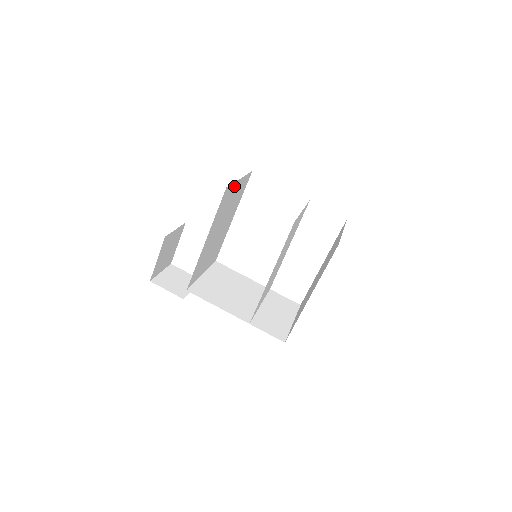
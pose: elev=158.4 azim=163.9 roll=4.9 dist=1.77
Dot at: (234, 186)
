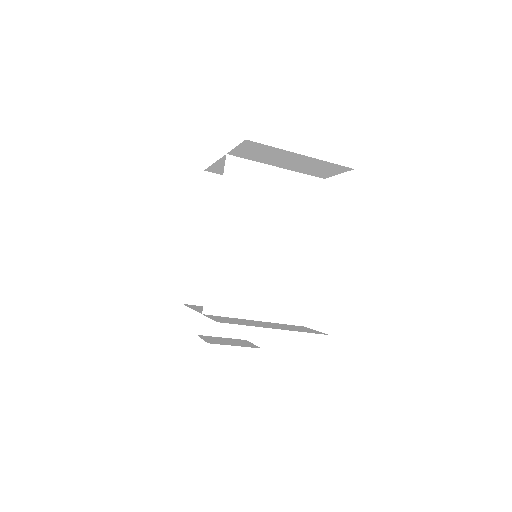
Dot at: occluded
